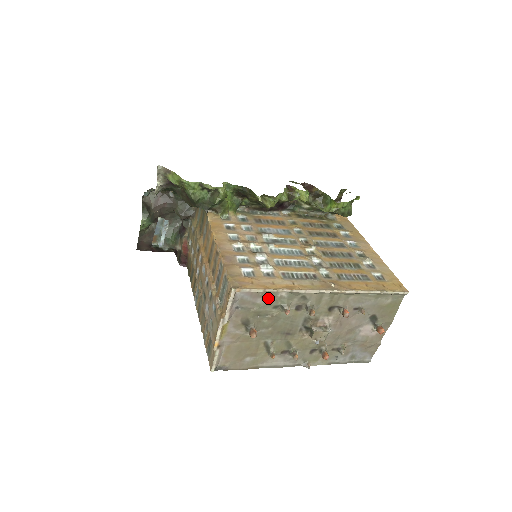
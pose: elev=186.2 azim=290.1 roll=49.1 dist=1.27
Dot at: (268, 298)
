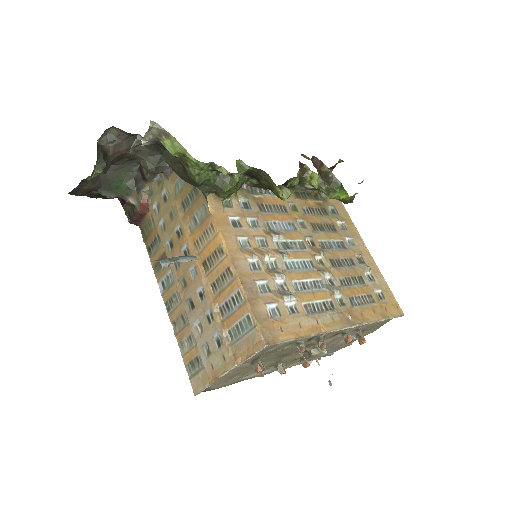
Dot at: occluded
